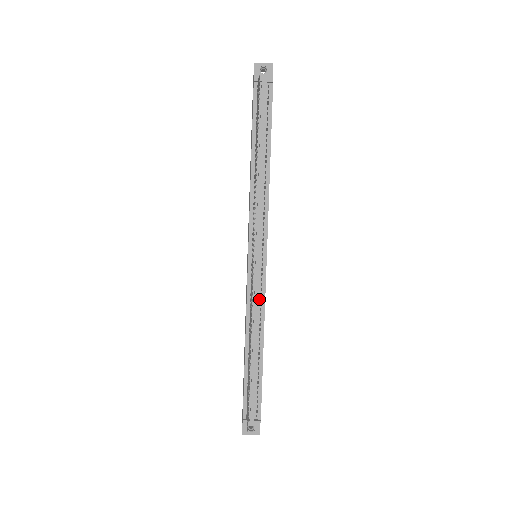
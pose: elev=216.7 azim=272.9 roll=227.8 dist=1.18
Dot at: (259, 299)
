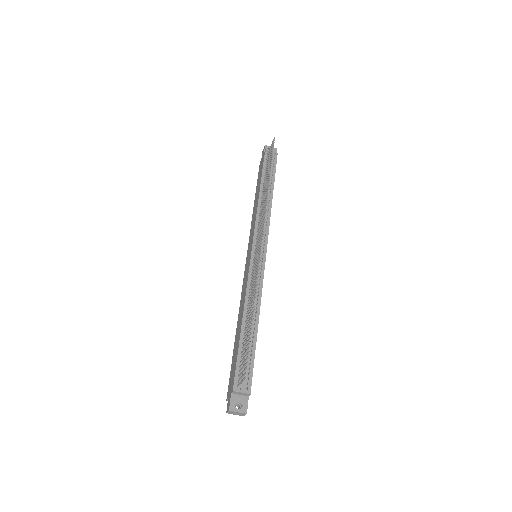
Dot at: (258, 283)
